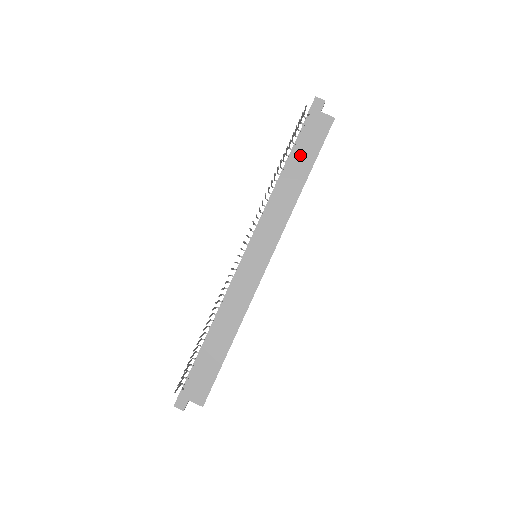
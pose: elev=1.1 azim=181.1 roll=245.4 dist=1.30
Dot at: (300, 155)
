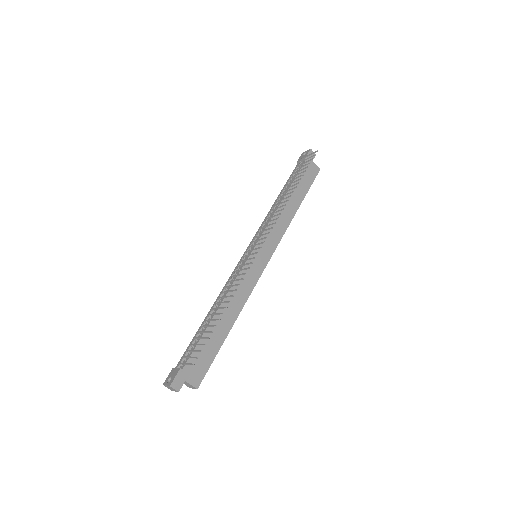
Dot at: (297, 186)
